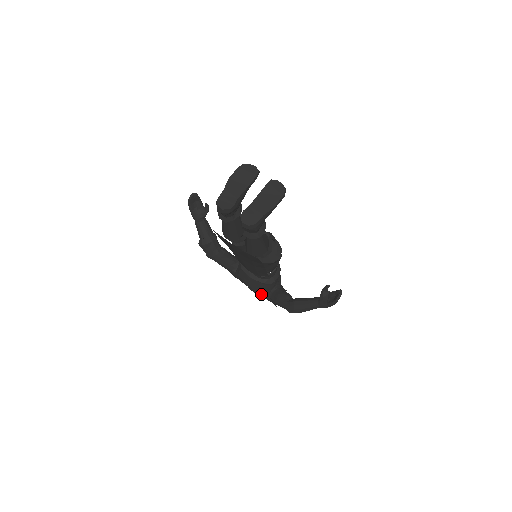
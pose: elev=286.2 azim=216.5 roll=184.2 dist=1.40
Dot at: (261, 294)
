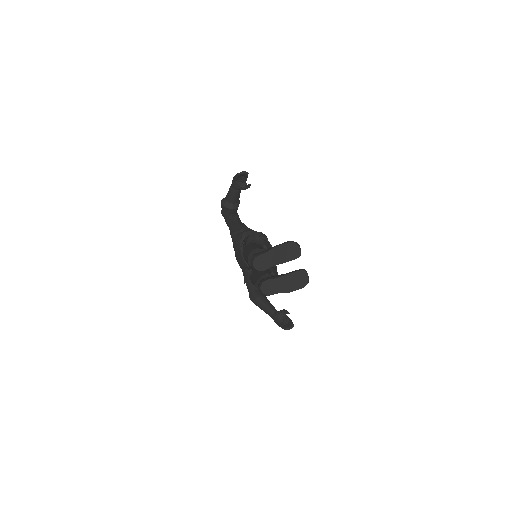
Dot at: (240, 266)
